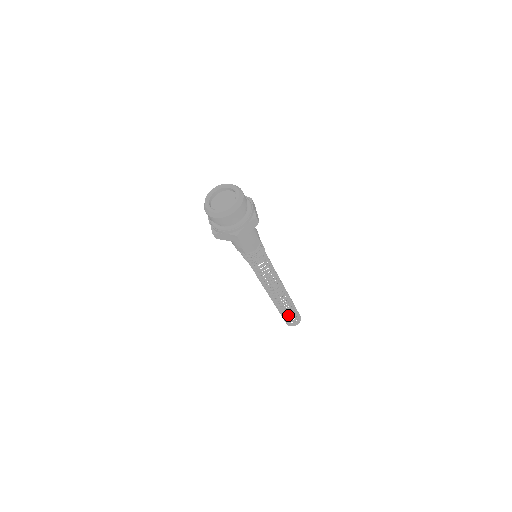
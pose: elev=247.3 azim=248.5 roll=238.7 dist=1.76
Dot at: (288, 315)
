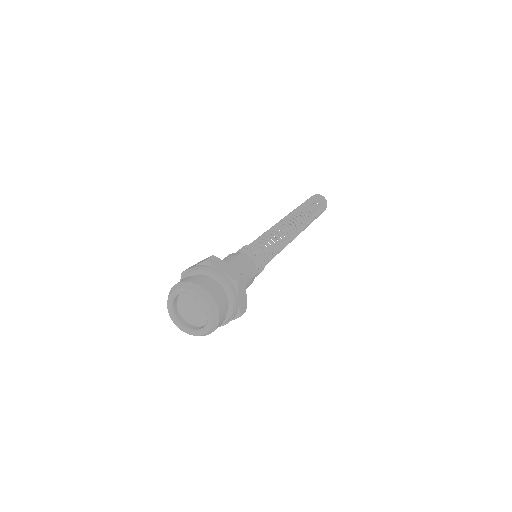
Dot at: occluded
